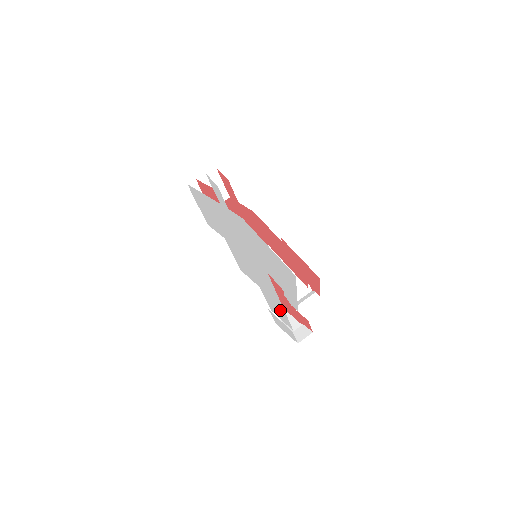
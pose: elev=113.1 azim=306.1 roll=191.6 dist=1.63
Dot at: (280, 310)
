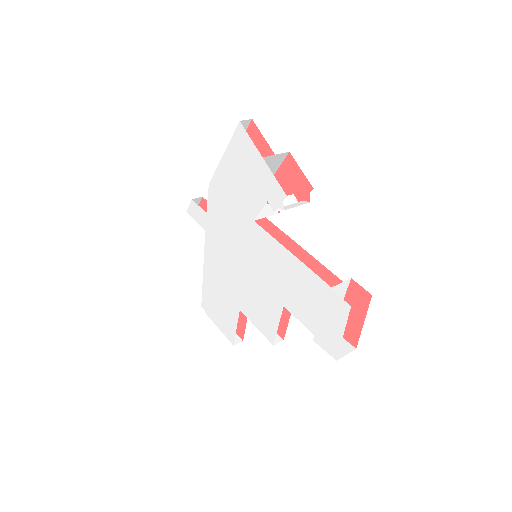
Dot at: (303, 281)
